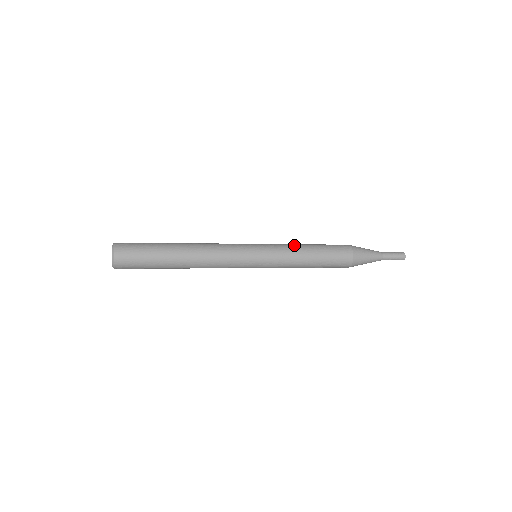
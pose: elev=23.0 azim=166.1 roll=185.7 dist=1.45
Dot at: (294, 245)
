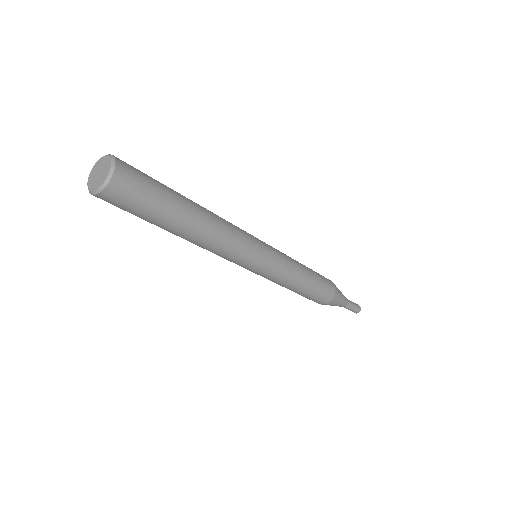
Dot at: (295, 261)
